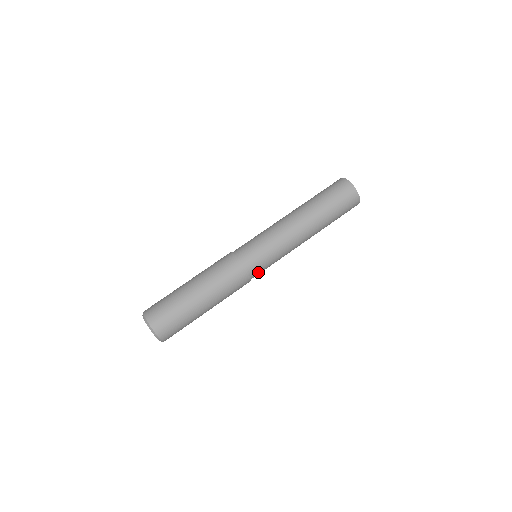
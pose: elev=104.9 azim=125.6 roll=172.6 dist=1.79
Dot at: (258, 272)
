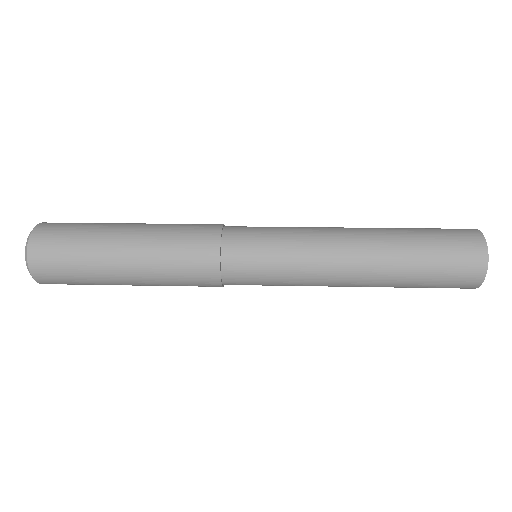
Dot at: (239, 269)
